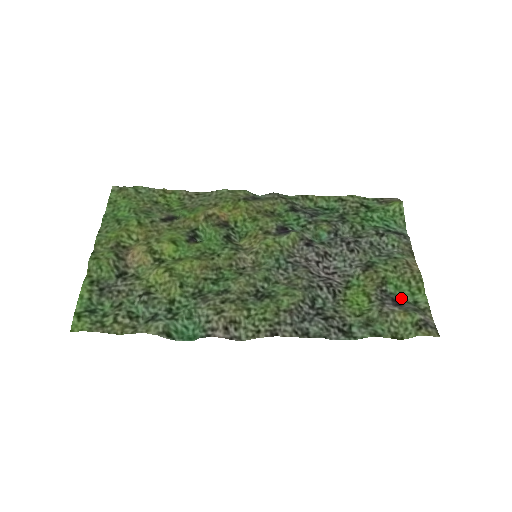
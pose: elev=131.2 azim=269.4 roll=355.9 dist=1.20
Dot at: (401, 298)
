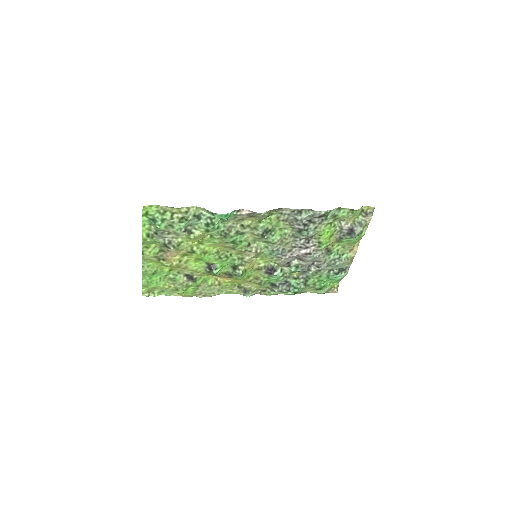
Dot at: (354, 238)
